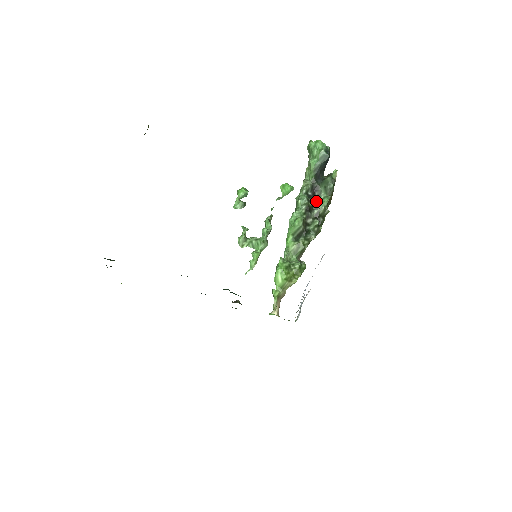
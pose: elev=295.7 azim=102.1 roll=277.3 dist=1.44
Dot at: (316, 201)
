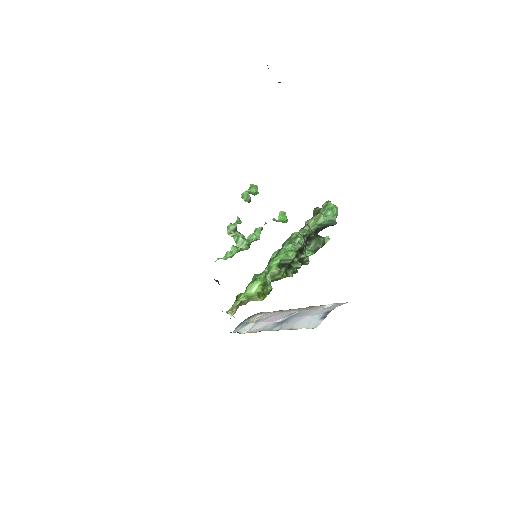
Dot at: (305, 248)
